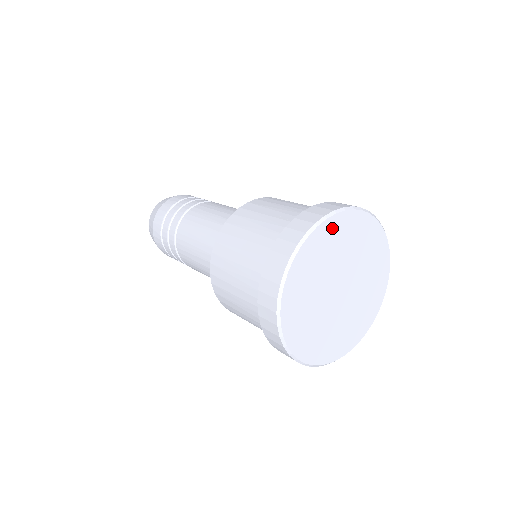
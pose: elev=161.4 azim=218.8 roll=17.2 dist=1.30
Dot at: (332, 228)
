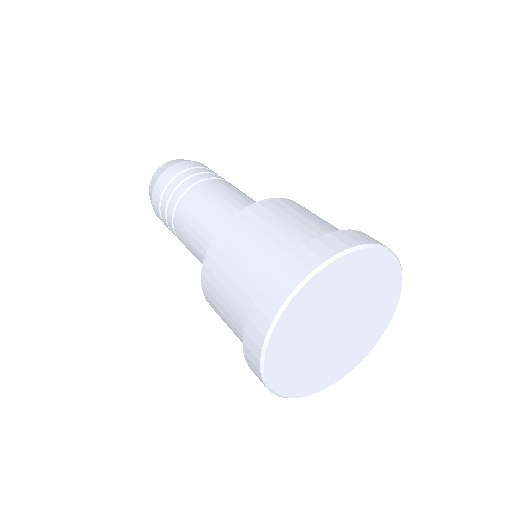
Dot at: (362, 260)
